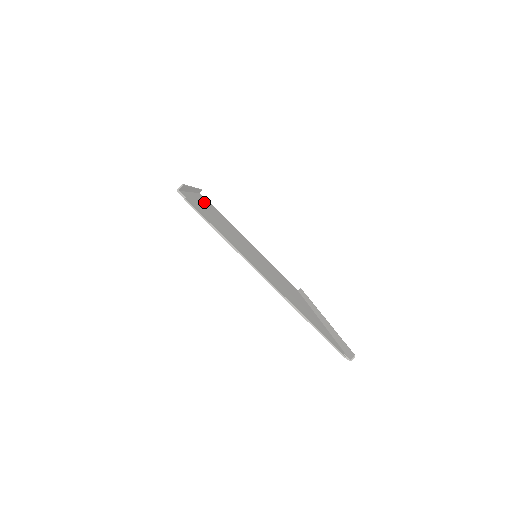
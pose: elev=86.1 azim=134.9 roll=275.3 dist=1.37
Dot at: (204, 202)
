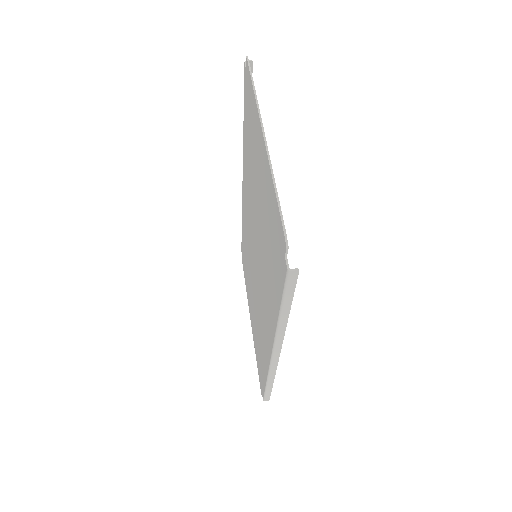
Dot at: occluded
